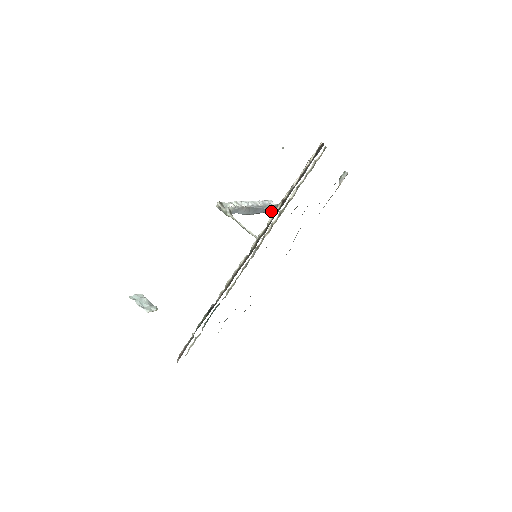
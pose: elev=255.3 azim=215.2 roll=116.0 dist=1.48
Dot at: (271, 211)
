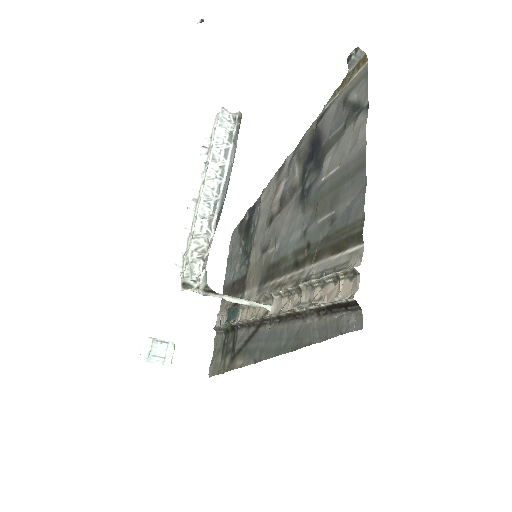
Dot at: occluded
